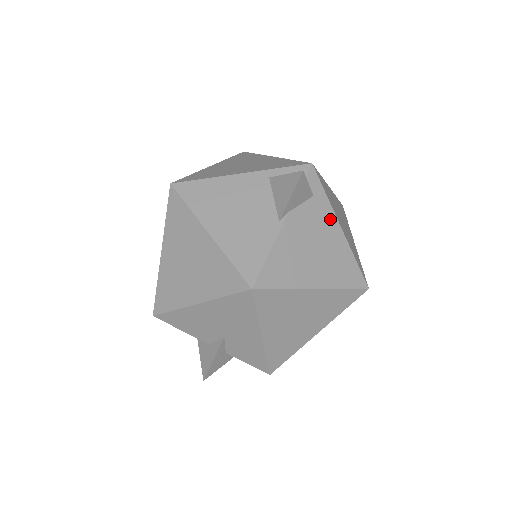
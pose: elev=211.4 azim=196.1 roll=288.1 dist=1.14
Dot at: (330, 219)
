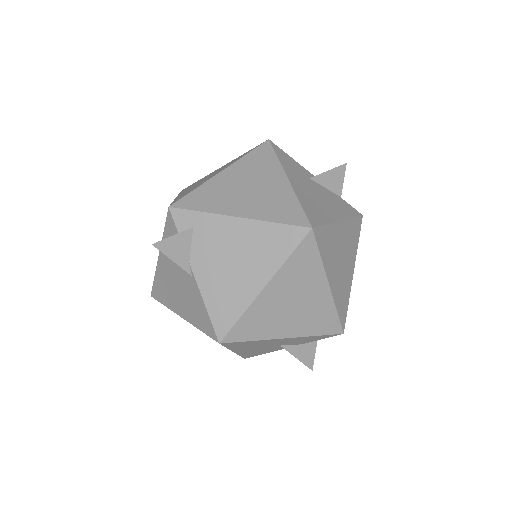
Dot at: (222, 224)
